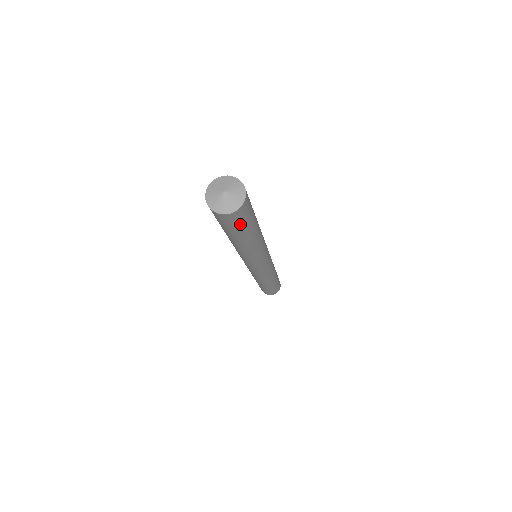
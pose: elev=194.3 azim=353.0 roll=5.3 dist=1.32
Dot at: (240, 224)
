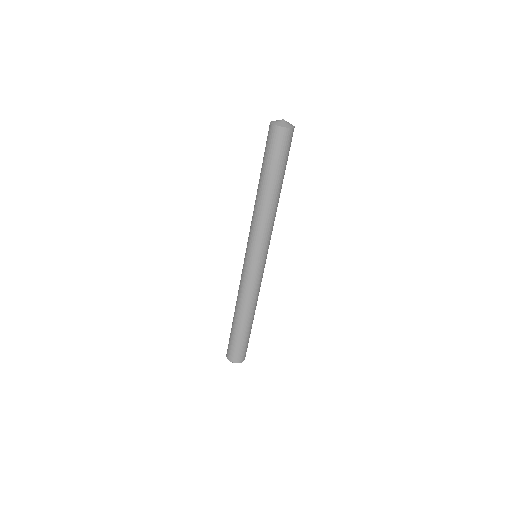
Dot at: (276, 150)
